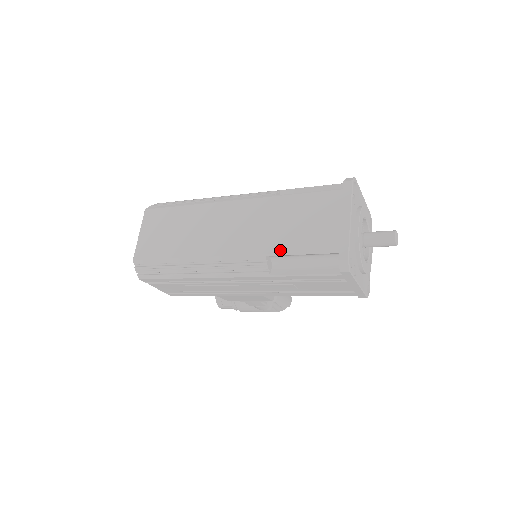
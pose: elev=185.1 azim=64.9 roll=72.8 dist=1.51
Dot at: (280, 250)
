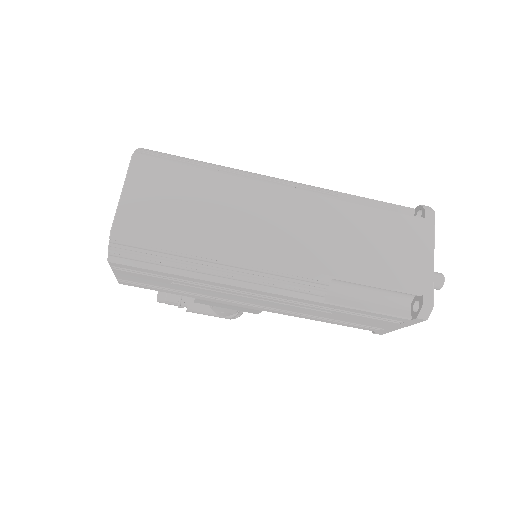
Dot at: (352, 275)
